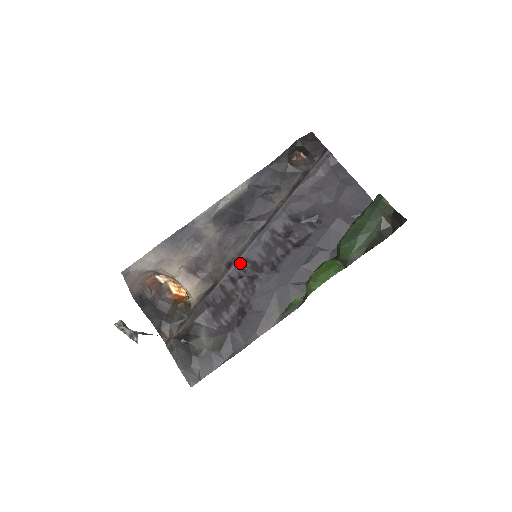
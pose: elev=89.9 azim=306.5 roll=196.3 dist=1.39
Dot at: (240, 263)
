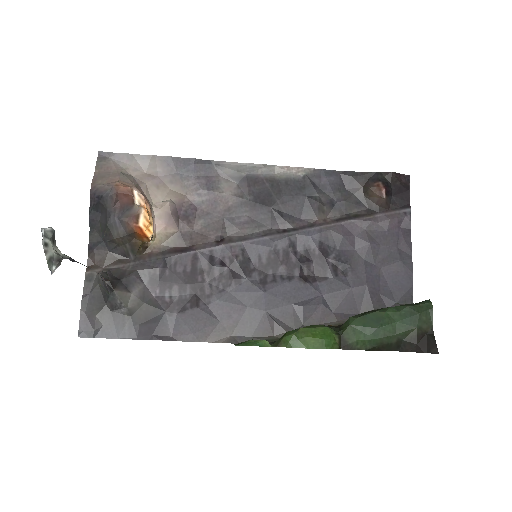
Dot at: (233, 248)
